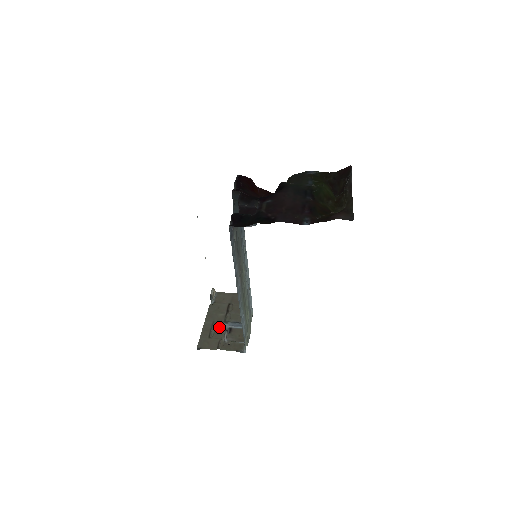
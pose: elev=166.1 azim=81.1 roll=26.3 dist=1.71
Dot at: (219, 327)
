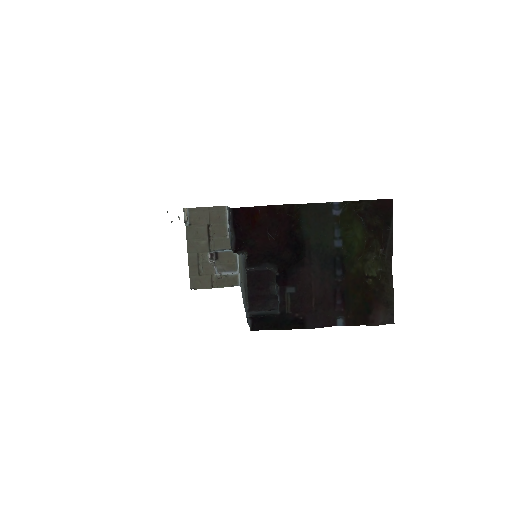
Dot at: (206, 260)
